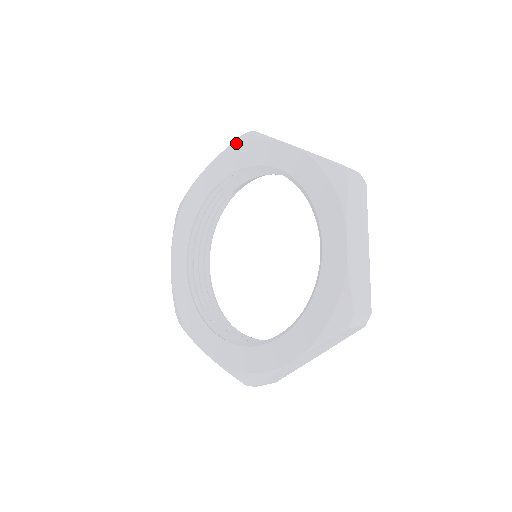
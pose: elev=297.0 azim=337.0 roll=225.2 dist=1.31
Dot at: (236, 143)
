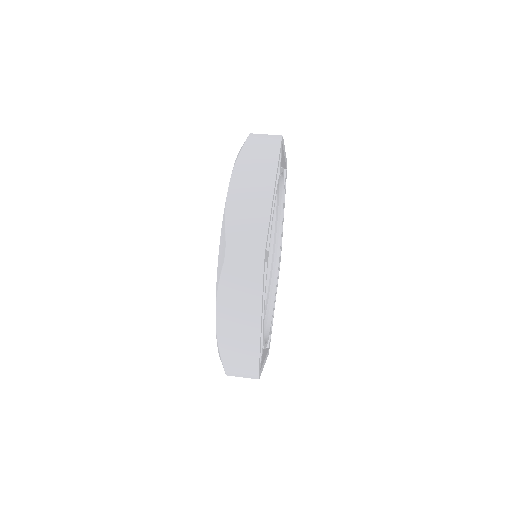
Dot at: occluded
